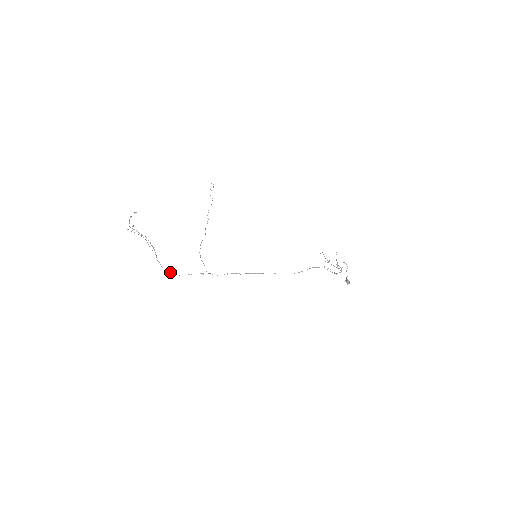
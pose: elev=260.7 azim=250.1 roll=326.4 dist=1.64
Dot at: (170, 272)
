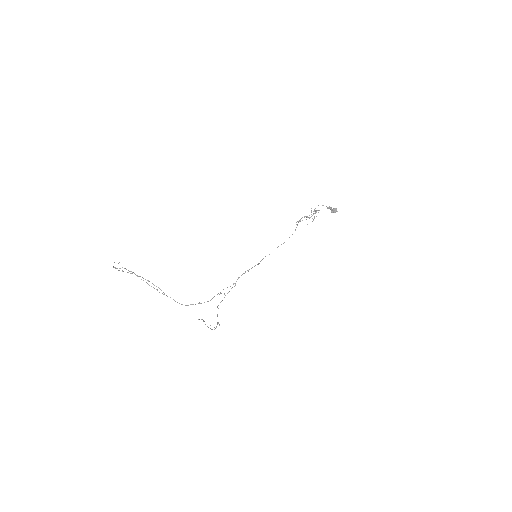
Dot at: (200, 303)
